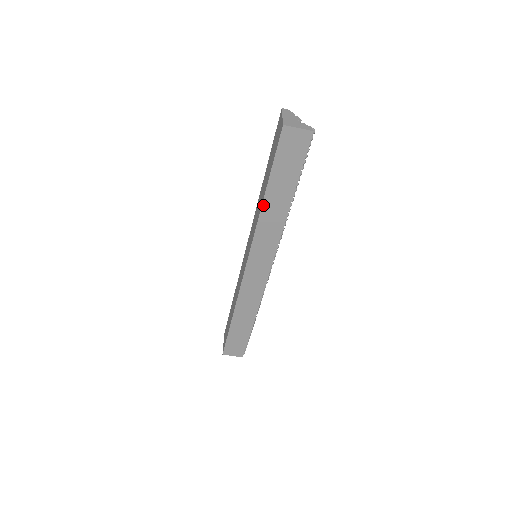
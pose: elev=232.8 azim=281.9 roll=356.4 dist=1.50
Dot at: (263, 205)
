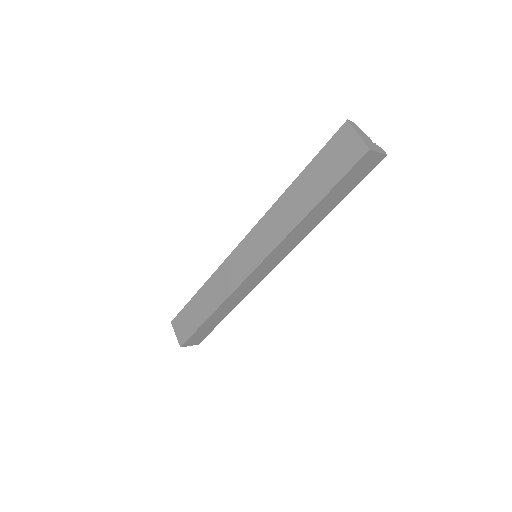
Dot at: (305, 218)
